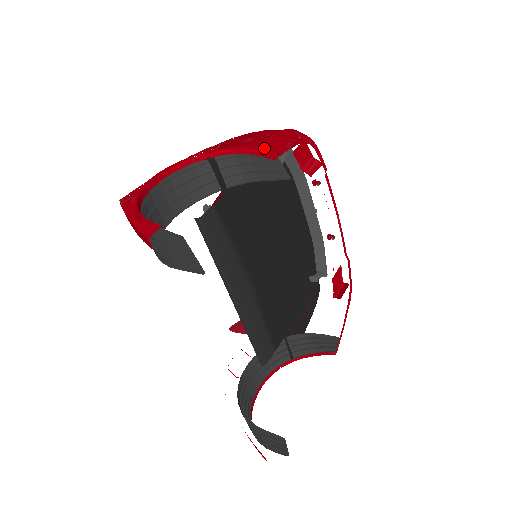
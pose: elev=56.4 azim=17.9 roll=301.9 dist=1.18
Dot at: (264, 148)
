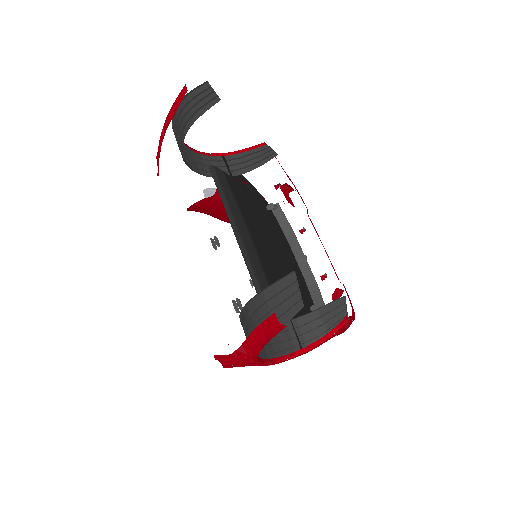
Dot at: (259, 147)
